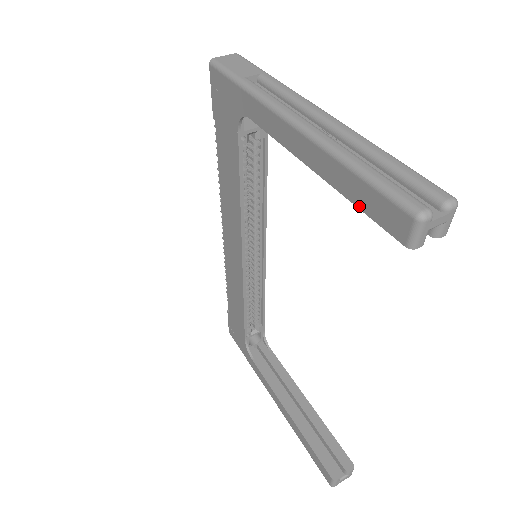
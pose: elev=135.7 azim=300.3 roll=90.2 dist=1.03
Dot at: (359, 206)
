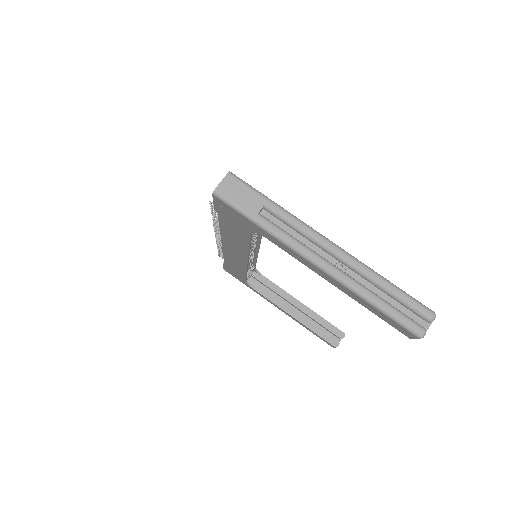
Dot at: (377, 315)
